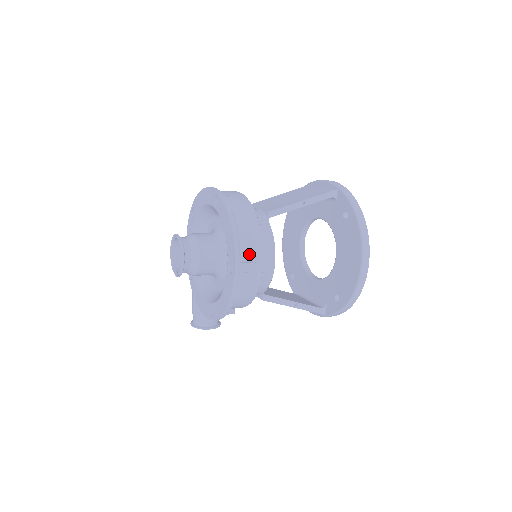
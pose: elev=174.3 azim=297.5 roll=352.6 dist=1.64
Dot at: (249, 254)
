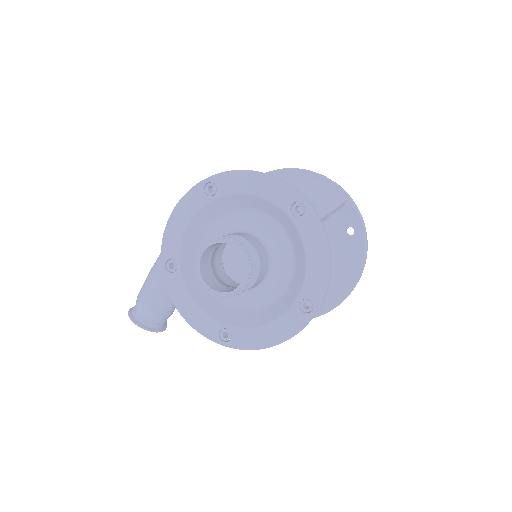
Dot at: occluded
